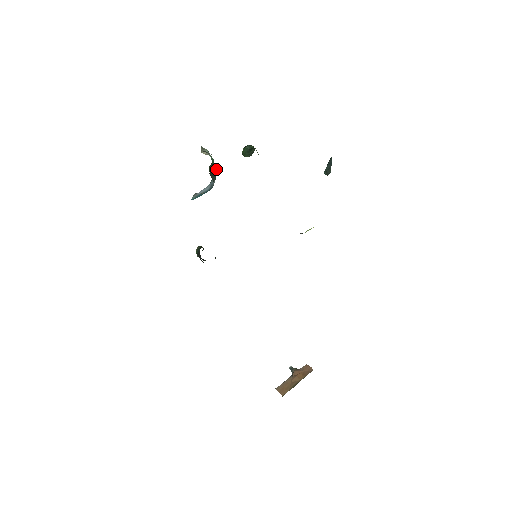
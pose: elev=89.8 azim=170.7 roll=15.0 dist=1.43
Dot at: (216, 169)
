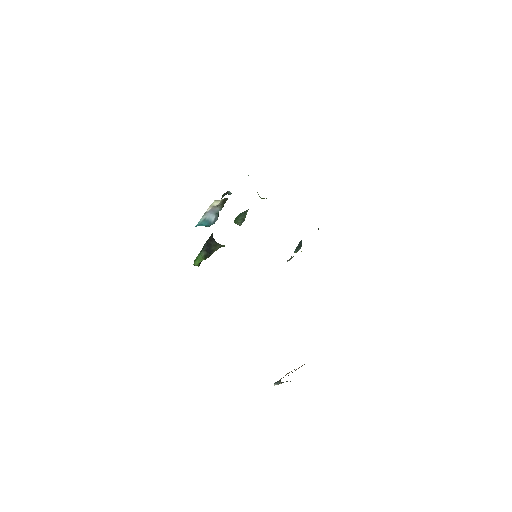
Dot at: (218, 214)
